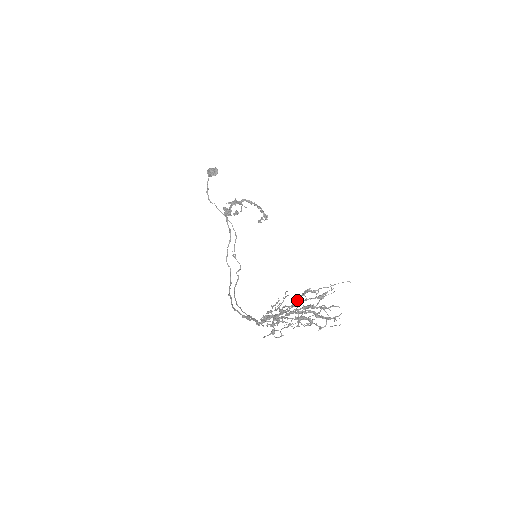
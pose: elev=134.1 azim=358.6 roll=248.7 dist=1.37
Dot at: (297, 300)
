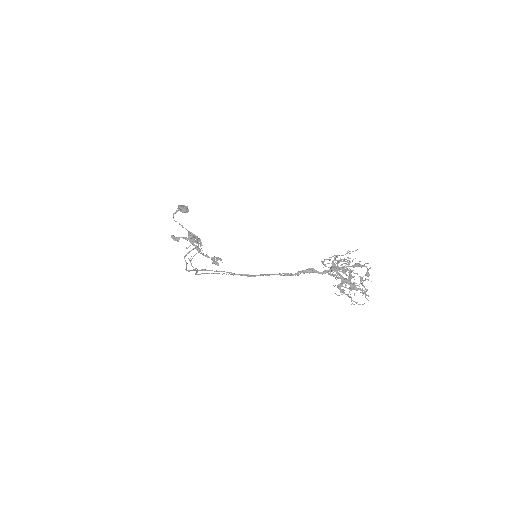
Dot at: (357, 264)
